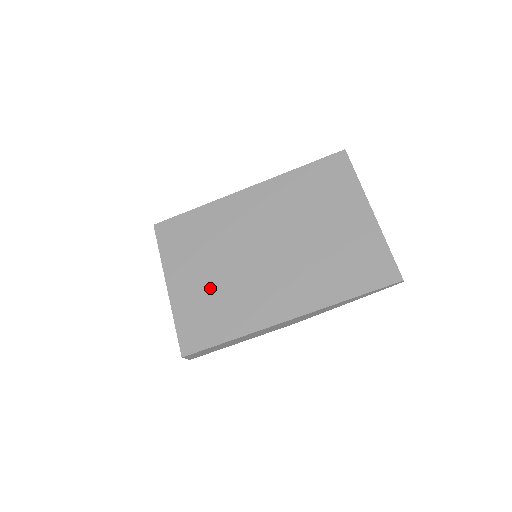
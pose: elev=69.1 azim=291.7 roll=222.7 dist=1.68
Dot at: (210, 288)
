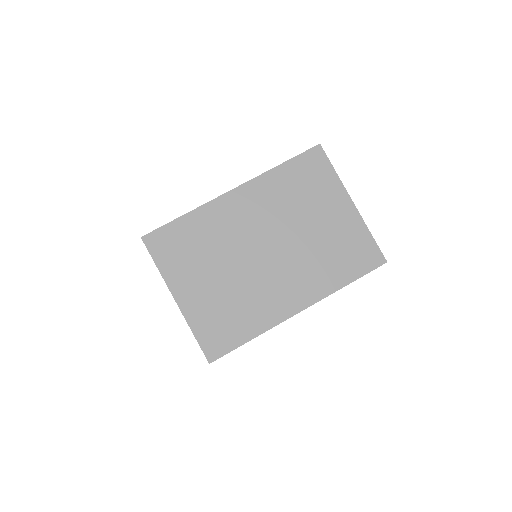
Dot at: (221, 294)
